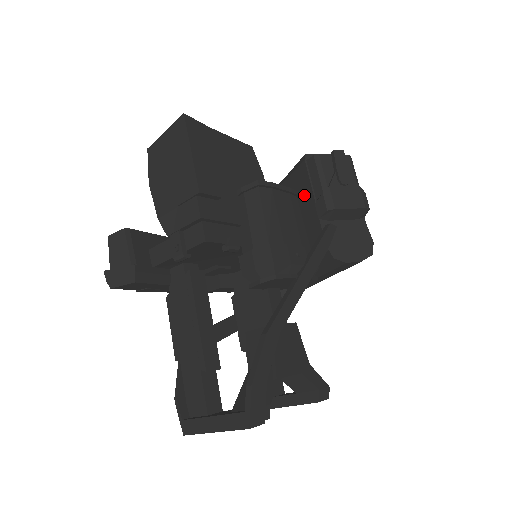
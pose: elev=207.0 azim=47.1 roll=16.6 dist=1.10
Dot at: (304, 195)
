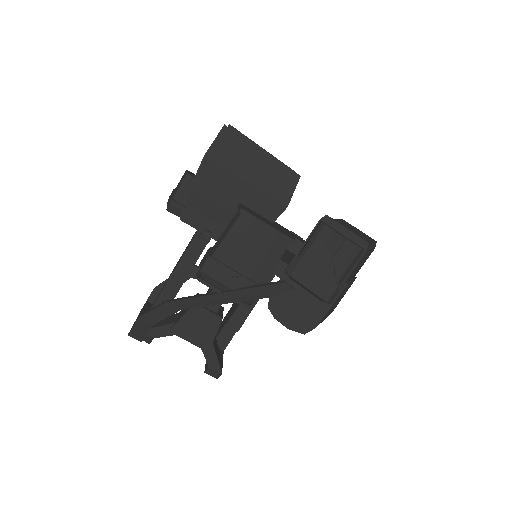
Dot at: occluded
